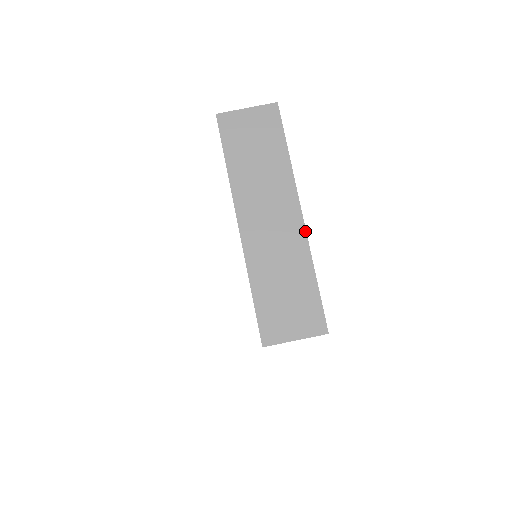
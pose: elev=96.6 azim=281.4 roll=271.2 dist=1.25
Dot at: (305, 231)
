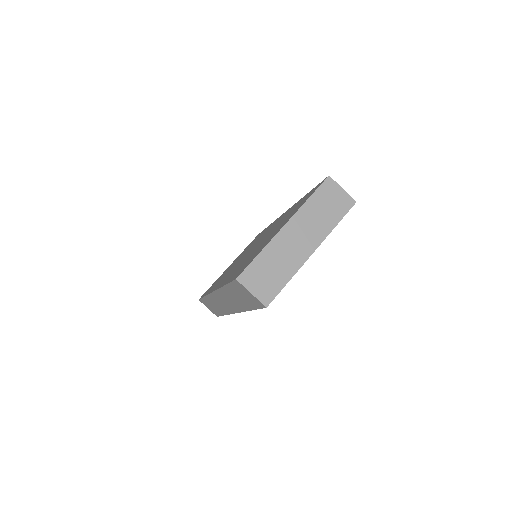
Dot at: occluded
